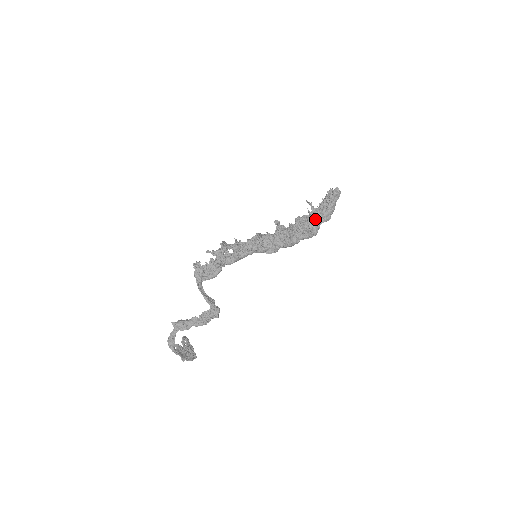
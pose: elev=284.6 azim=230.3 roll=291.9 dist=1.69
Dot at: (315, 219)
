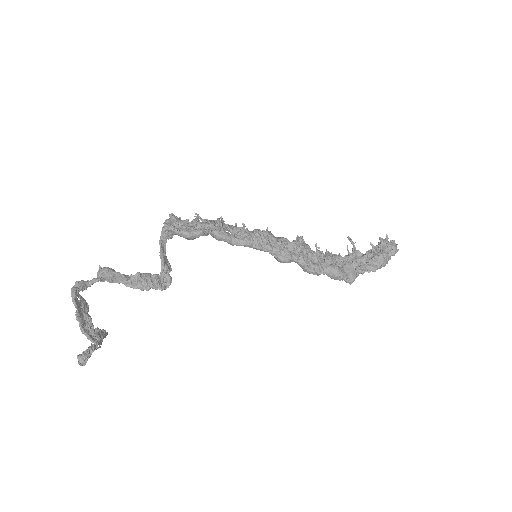
Dot at: (354, 260)
